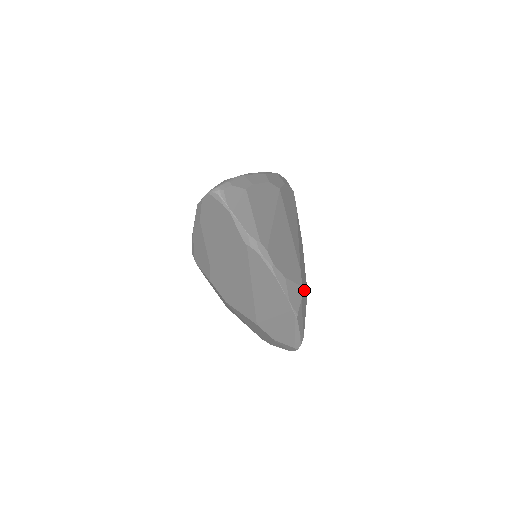
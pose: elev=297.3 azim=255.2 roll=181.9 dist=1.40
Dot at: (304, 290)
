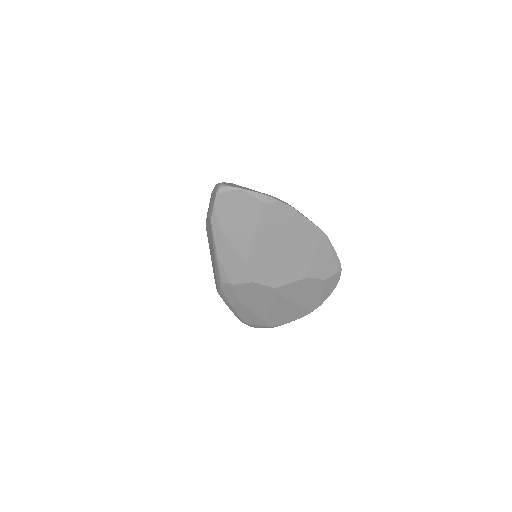
Dot at: occluded
